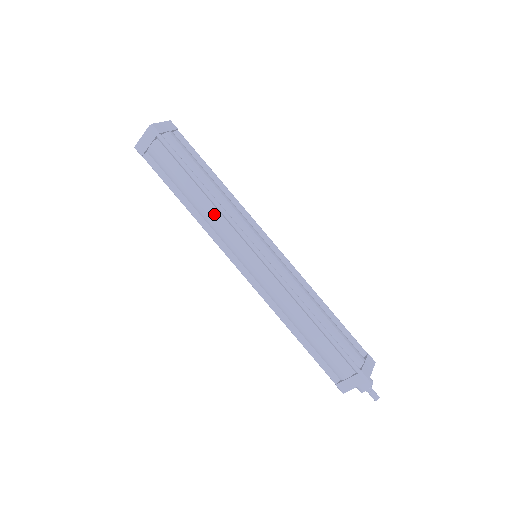
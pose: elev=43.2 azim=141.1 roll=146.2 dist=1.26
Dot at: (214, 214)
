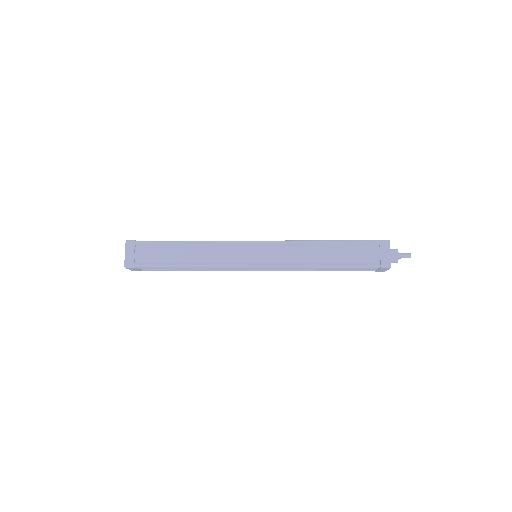
Dot at: (209, 268)
